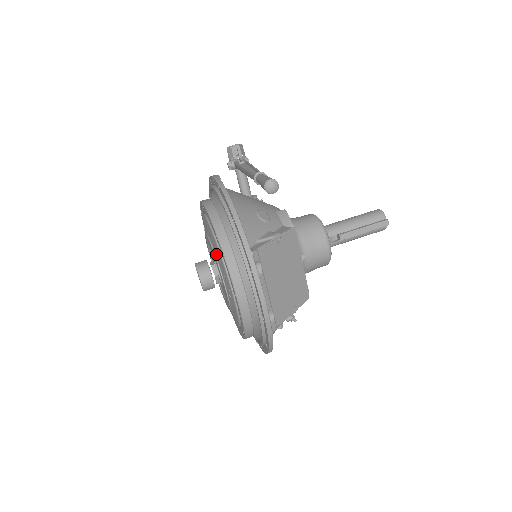
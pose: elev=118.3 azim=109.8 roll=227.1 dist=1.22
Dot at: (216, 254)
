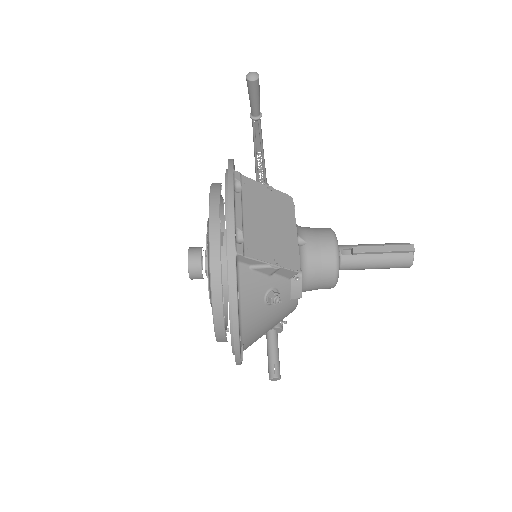
Dot at: occluded
